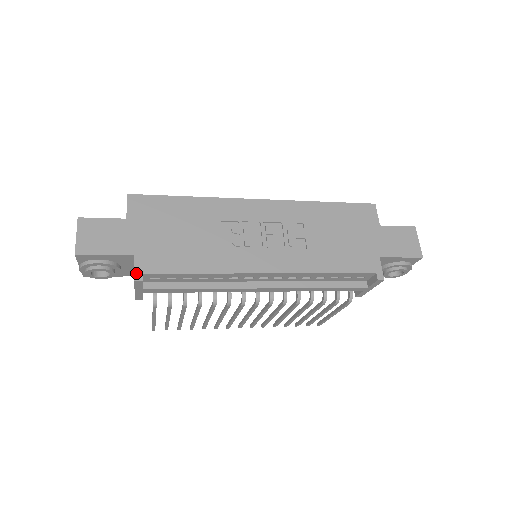
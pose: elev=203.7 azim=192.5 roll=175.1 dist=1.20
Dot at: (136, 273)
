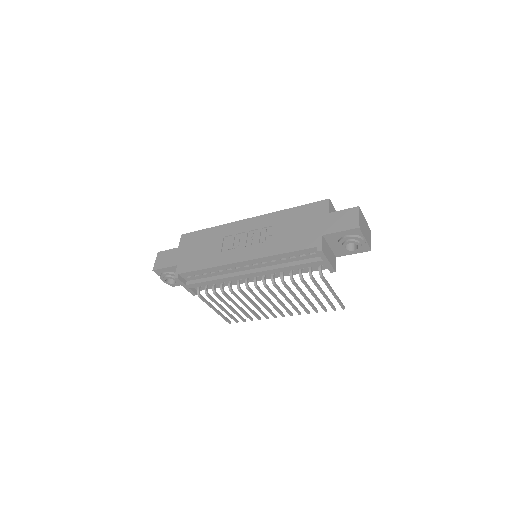
Dot at: (176, 274)
